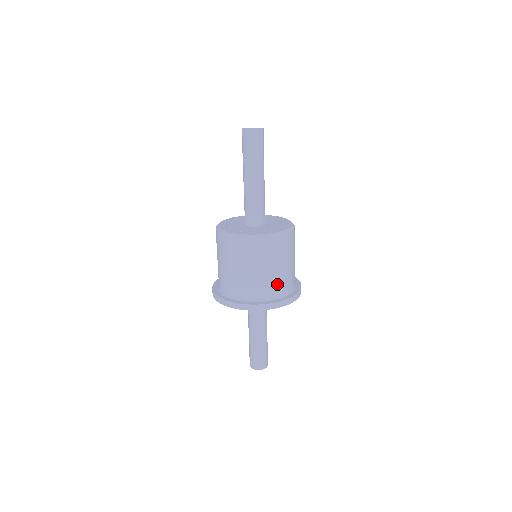
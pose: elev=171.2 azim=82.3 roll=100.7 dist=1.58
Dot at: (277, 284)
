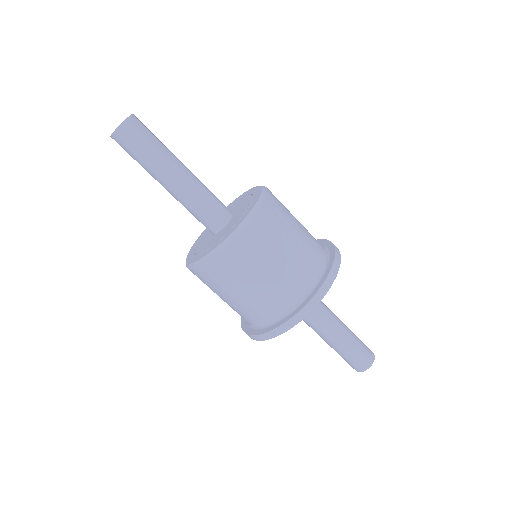
Dot at: (276, 297)
